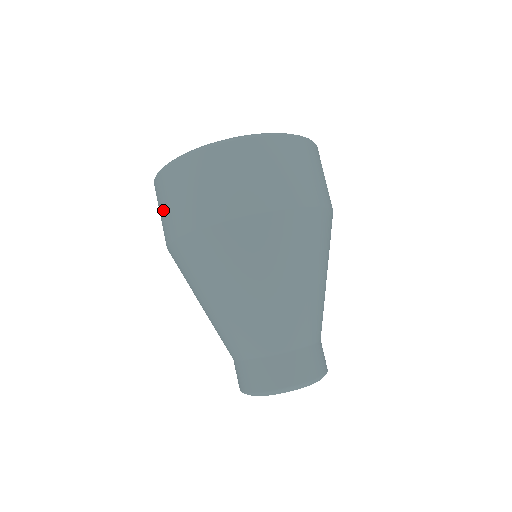
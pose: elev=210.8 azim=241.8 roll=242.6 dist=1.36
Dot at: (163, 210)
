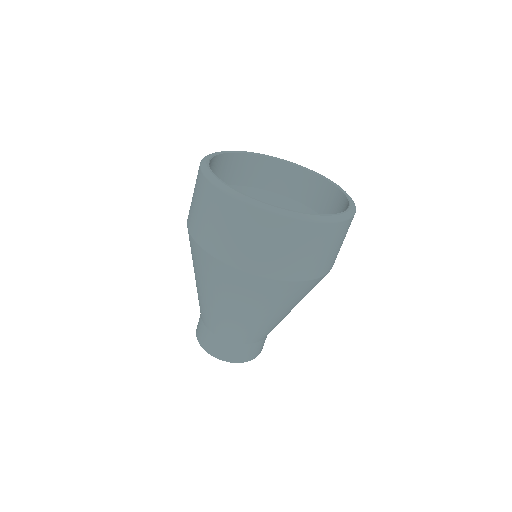
Dot at: (227, 232)
